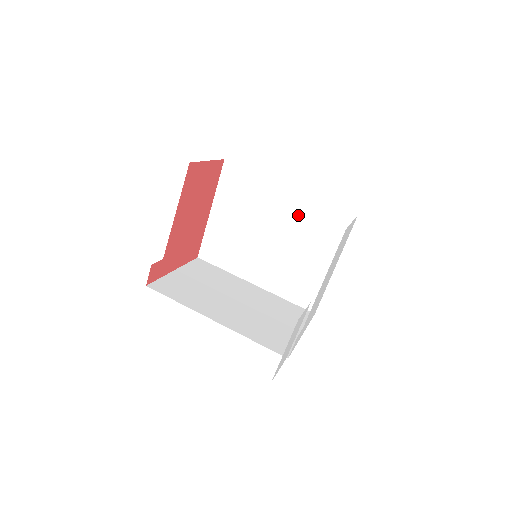
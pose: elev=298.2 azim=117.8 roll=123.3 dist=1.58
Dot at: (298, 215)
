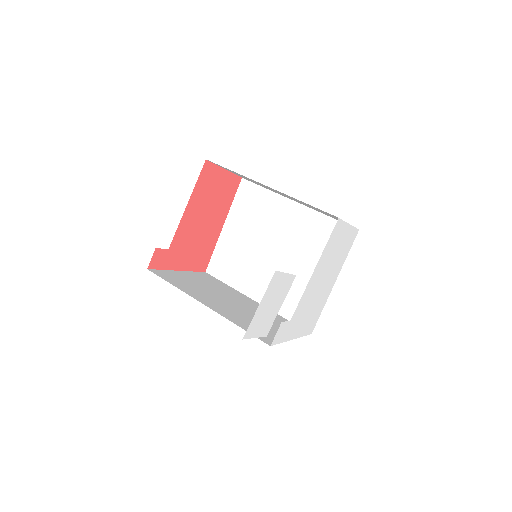
Dot at: (303, 230)
